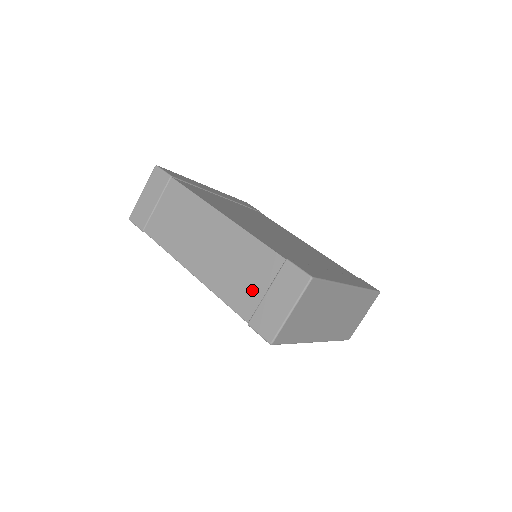
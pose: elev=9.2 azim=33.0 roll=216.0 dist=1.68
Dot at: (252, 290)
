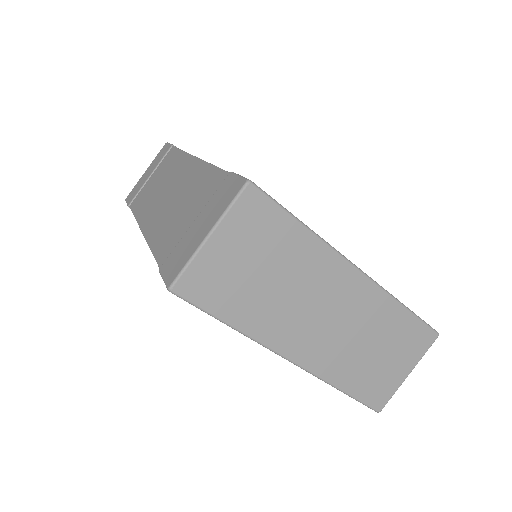
Dot at: (182, 225)
